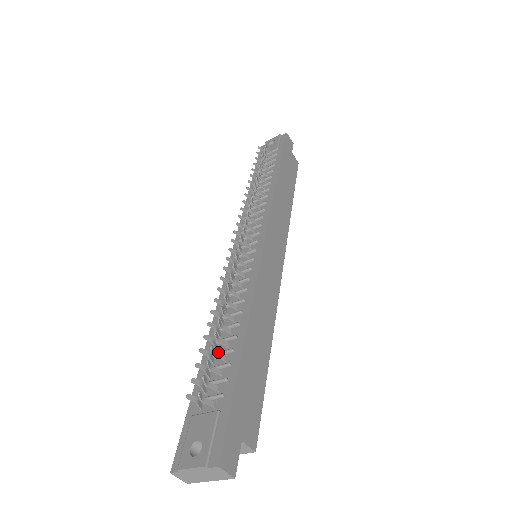
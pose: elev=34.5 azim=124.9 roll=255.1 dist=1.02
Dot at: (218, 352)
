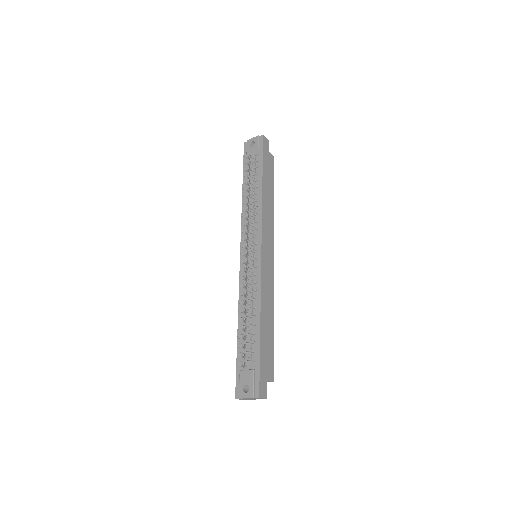
Dot at: (247, 334)
